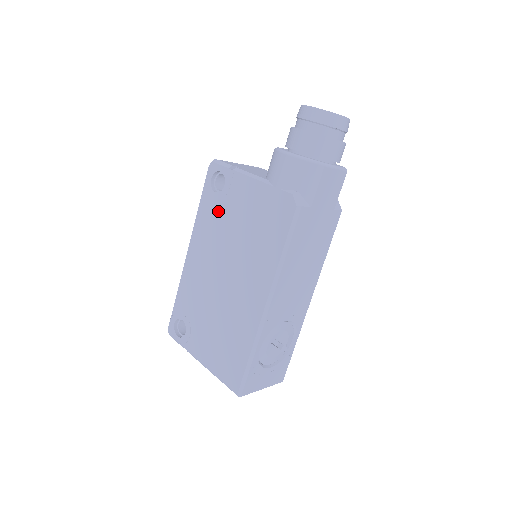
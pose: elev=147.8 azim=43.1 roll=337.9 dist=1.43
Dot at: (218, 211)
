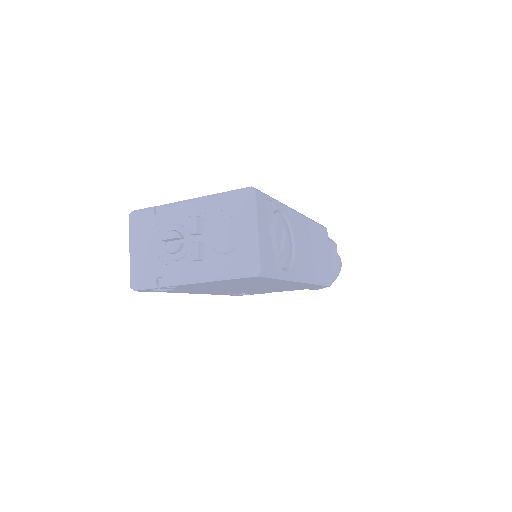
Dot at: occluded
